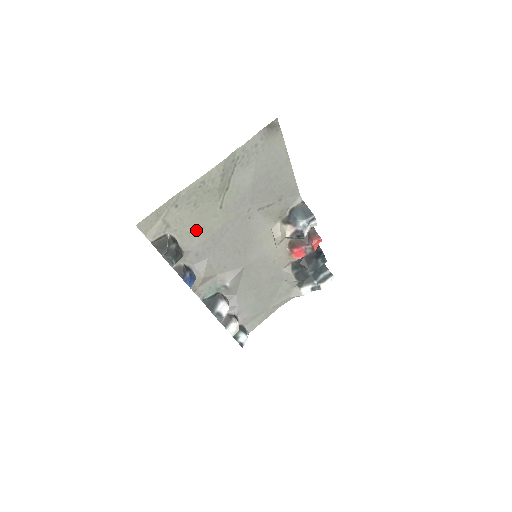
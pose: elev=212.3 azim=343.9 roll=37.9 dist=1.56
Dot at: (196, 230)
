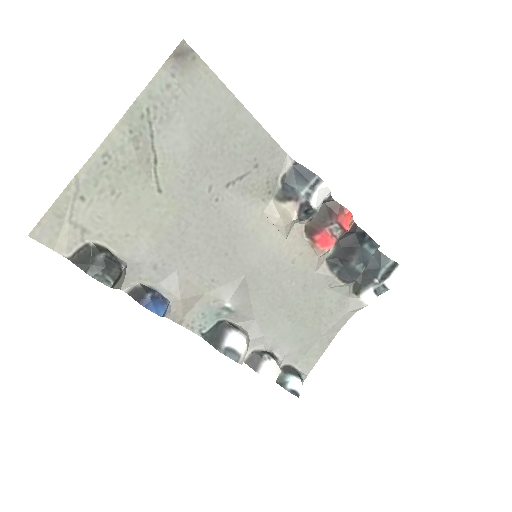
Dot at: (135, 231)
